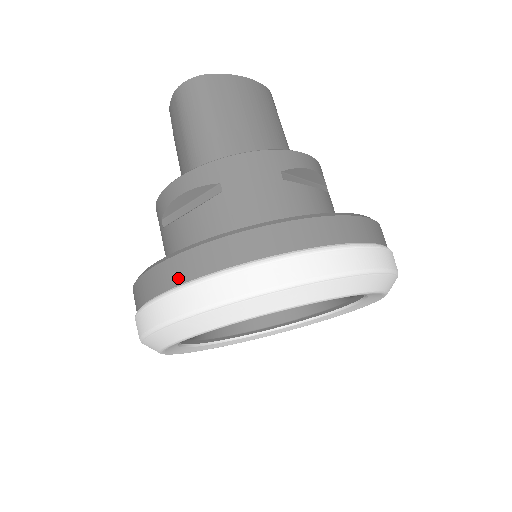
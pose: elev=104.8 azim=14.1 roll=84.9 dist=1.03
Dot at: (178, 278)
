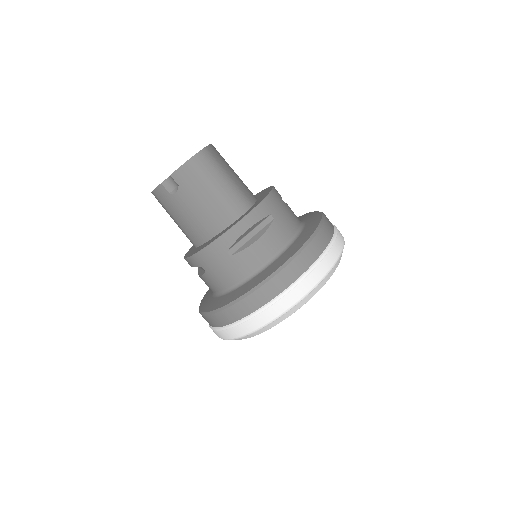
Dot at: (301, 271)
